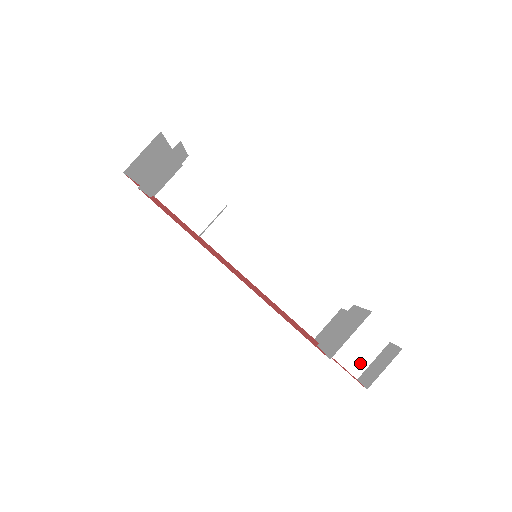
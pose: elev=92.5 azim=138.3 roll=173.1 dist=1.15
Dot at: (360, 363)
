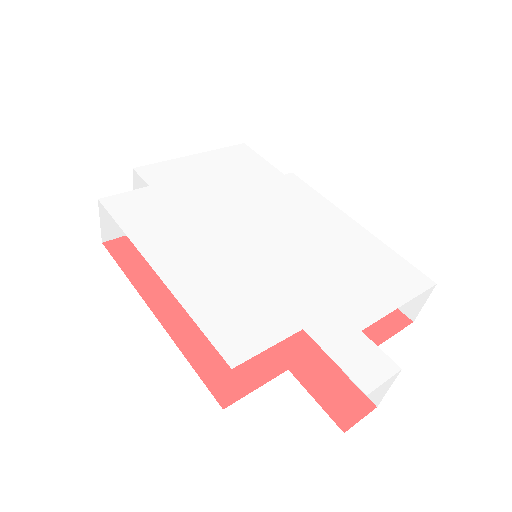
Dot at: occluded
